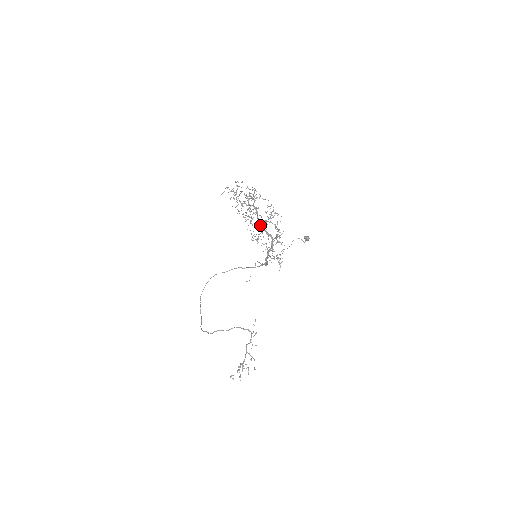
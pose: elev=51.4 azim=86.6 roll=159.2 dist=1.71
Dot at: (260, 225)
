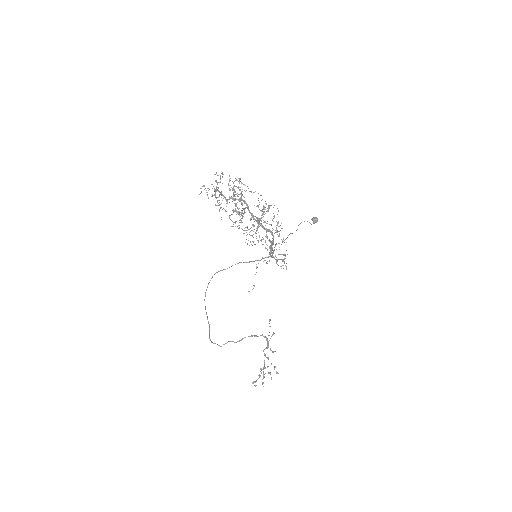
Dot at: occluded
